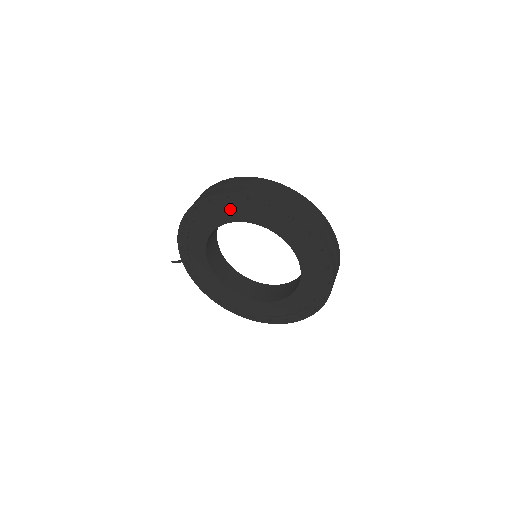
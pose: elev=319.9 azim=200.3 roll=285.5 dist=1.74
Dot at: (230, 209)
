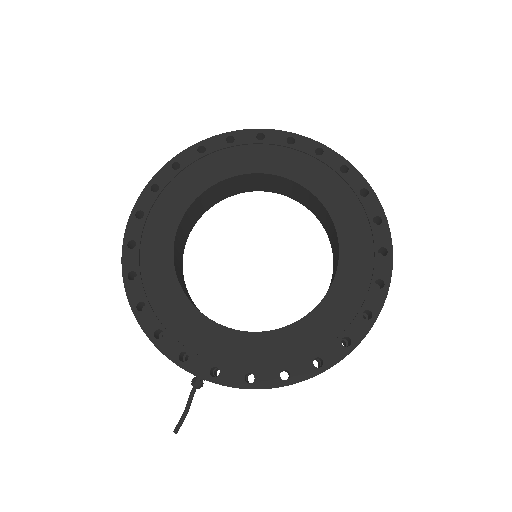
Dot at: (166, 202)
